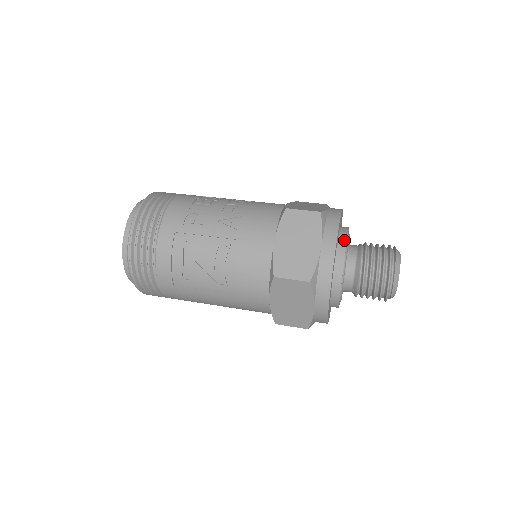
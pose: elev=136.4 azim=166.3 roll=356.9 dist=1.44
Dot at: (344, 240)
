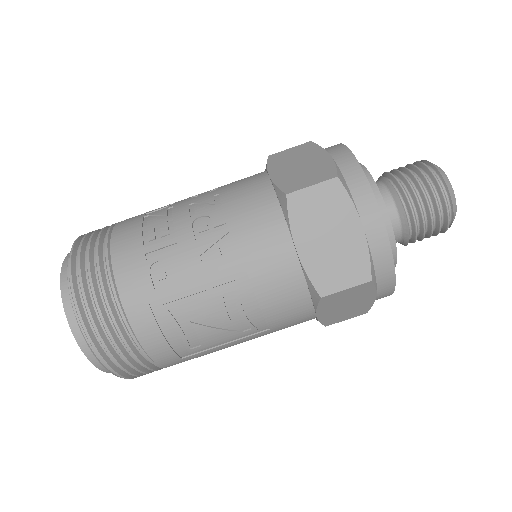
Dot at: (376, 194)
